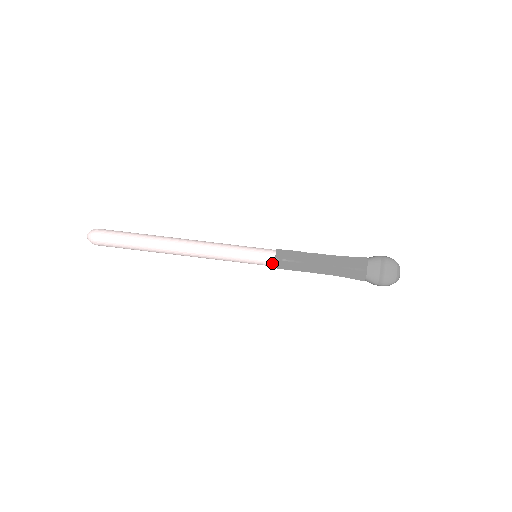
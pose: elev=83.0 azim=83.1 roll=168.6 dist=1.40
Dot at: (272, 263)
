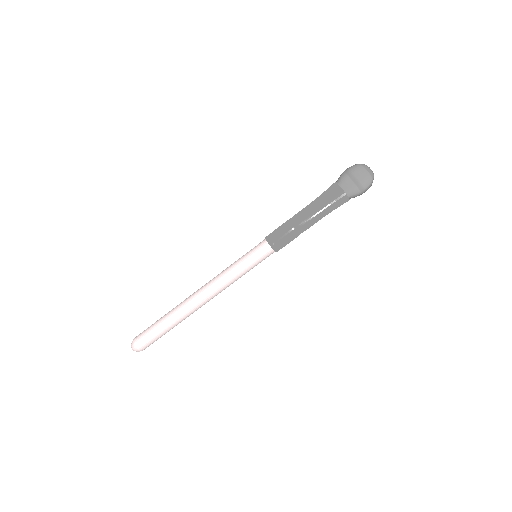
Dot at: (270, 250)
